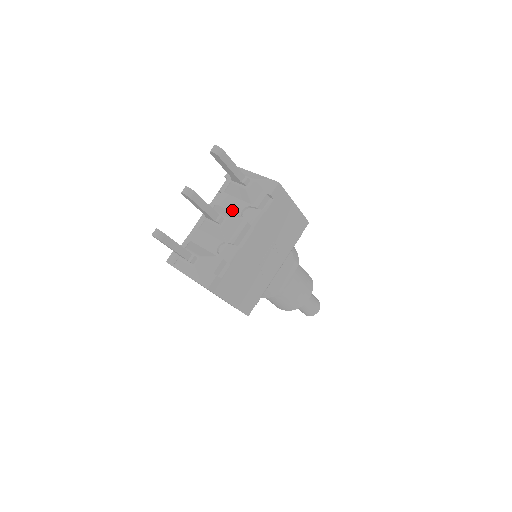
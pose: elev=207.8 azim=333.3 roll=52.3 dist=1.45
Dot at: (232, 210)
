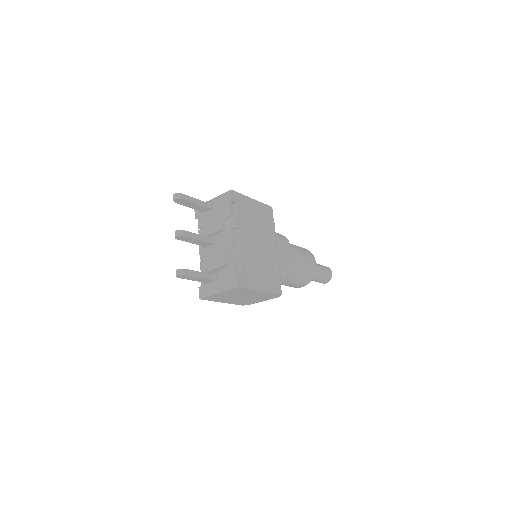
Dot at: (216, 231)
